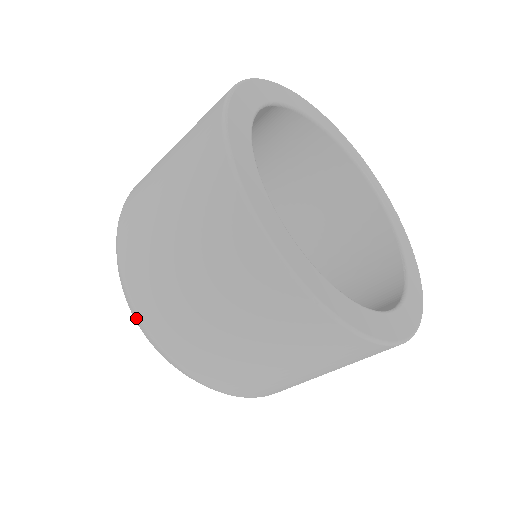
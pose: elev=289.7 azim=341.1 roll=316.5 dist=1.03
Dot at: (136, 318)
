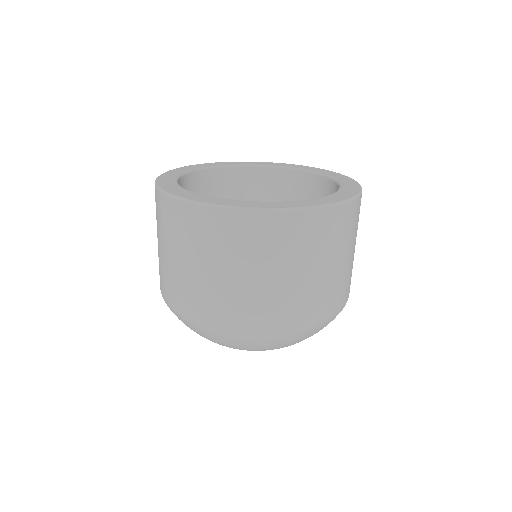
Dot at: occluded
